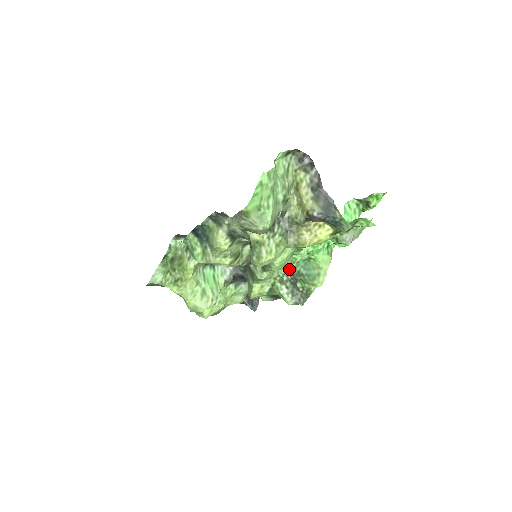
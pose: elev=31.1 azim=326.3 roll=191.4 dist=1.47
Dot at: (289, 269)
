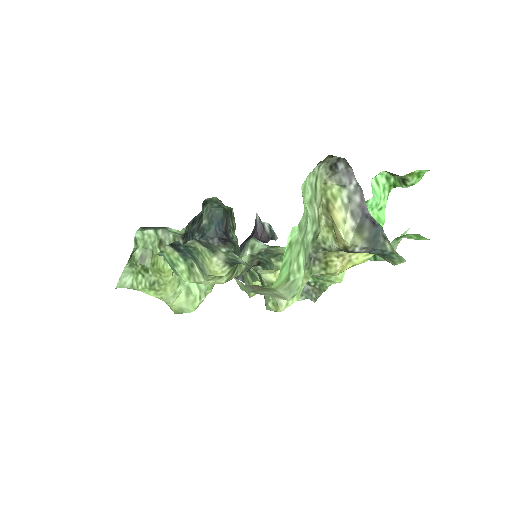
Dot at: occluded
